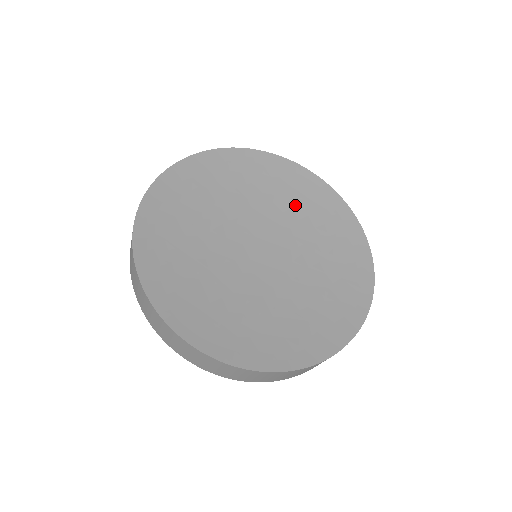
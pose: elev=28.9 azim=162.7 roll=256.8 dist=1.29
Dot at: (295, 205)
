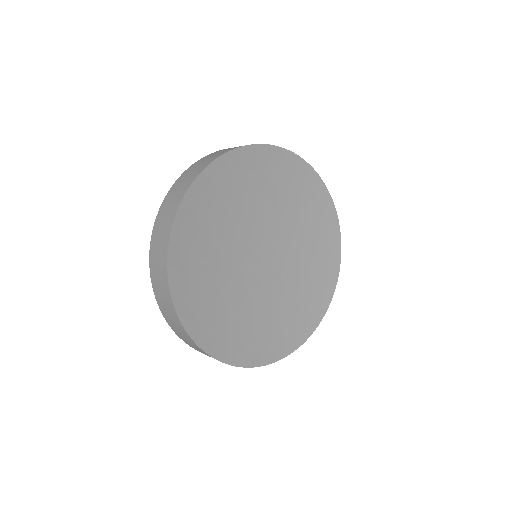
Dot at: (244, 196)
